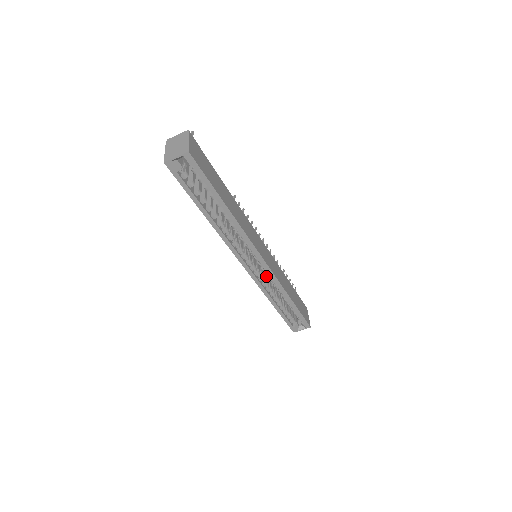
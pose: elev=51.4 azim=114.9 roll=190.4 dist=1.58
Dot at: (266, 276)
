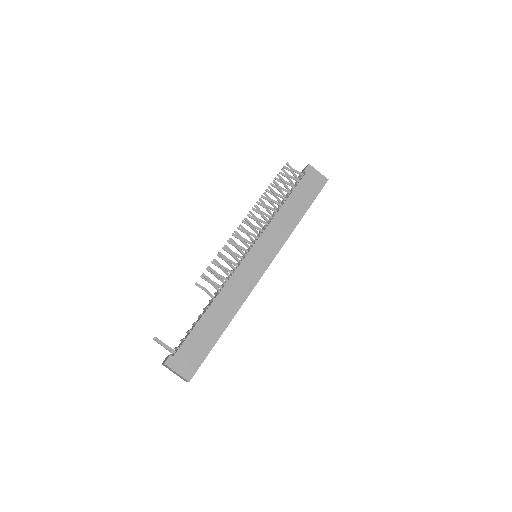
Dot at: occluded
